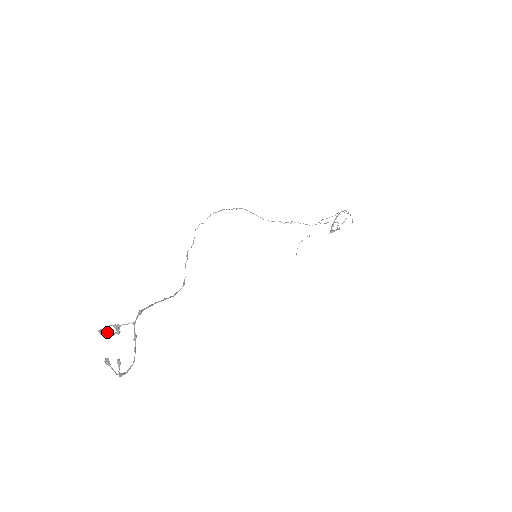
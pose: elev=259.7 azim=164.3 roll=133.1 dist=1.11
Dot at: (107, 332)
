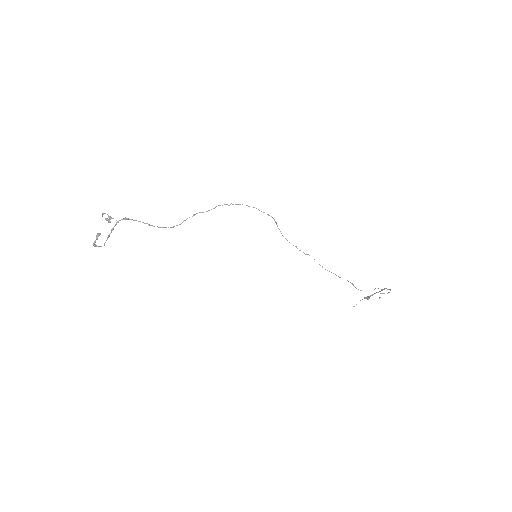
Dot at: occluded
